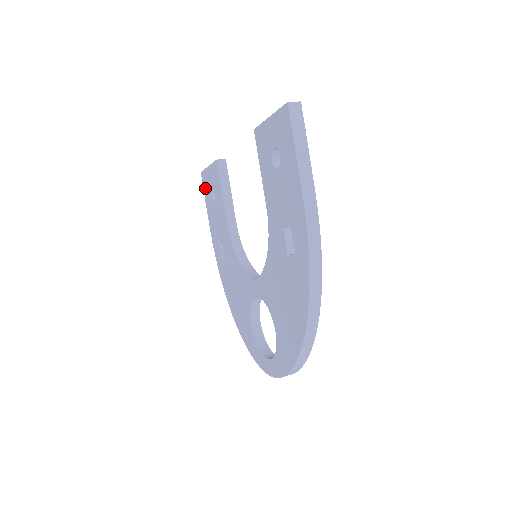
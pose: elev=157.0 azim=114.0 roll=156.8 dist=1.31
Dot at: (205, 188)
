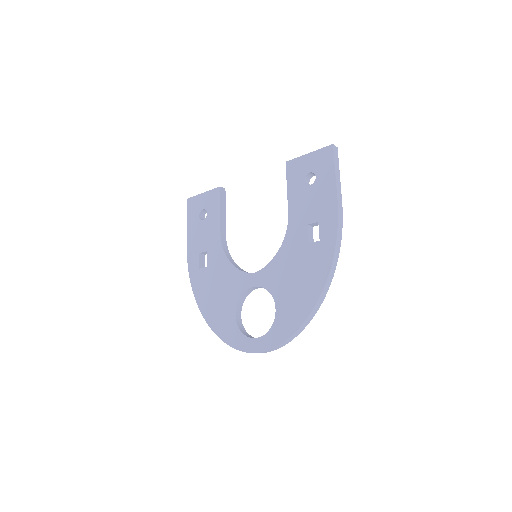
Dot at: (191, 210)
